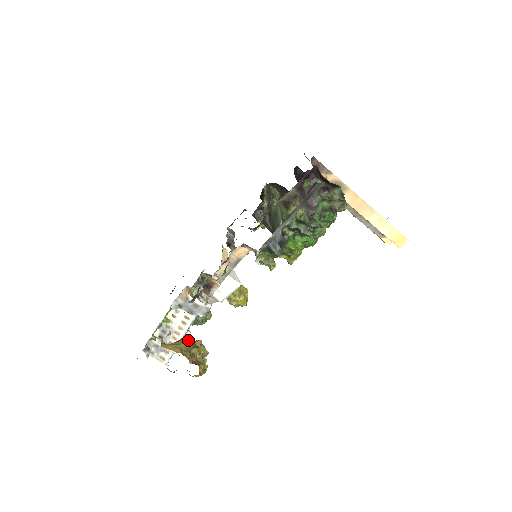
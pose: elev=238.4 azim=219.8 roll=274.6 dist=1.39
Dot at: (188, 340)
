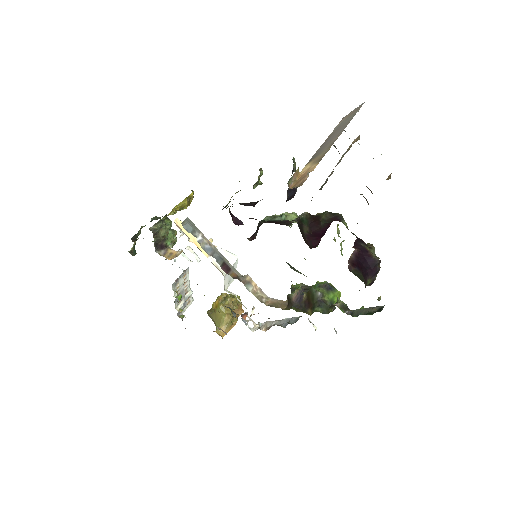
Dot at: (224, 309)
